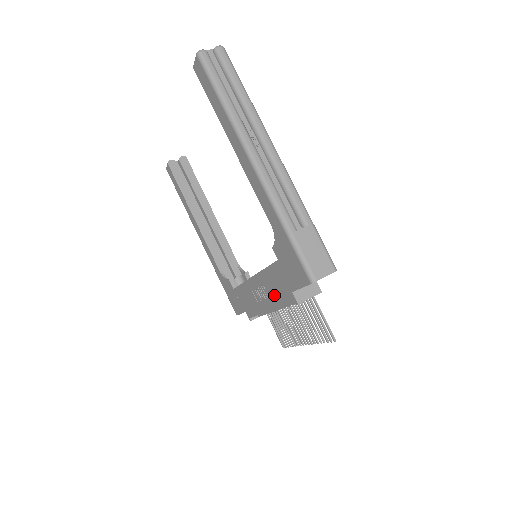
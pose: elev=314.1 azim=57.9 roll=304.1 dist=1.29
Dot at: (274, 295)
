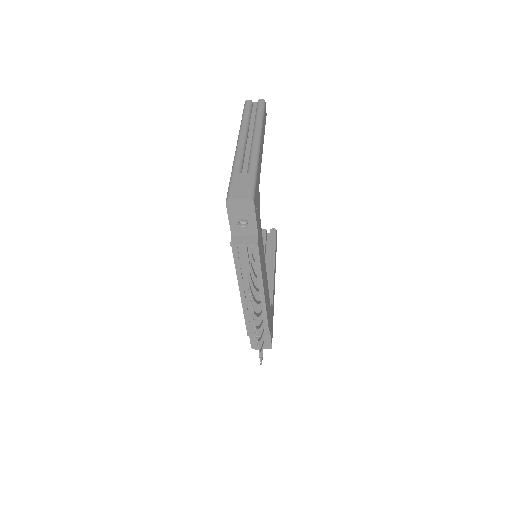
Dot at: occluded
